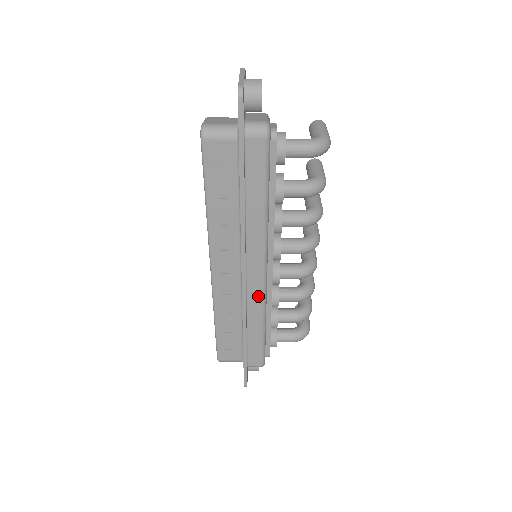
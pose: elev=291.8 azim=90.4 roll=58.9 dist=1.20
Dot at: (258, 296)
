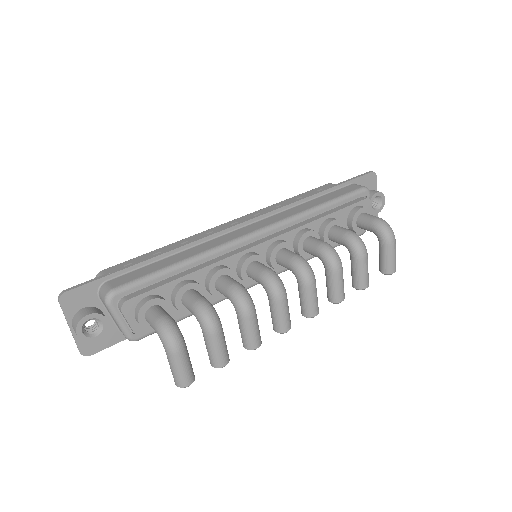
Dot at: (226, 240)
